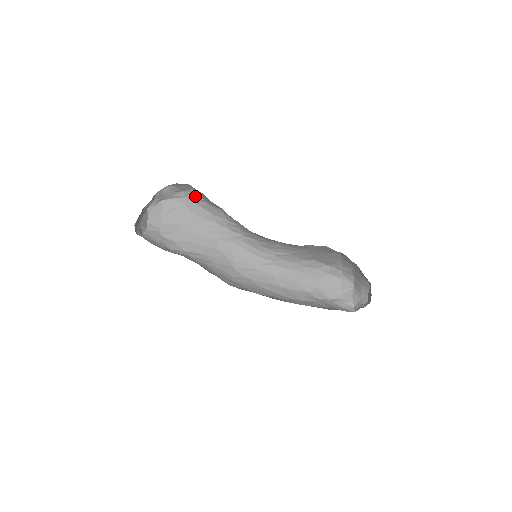
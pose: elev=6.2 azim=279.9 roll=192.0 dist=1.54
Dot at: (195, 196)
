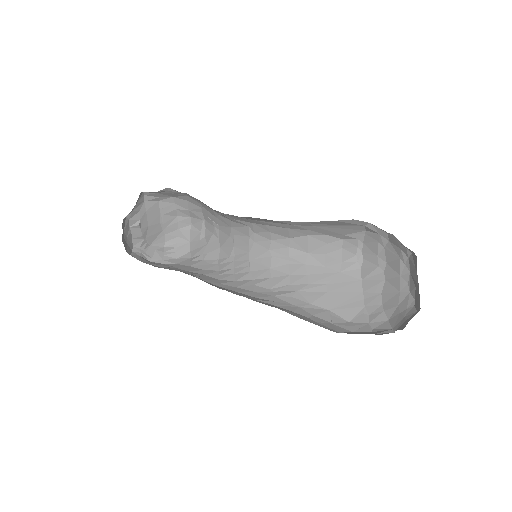
Dot at: (189, 260)
